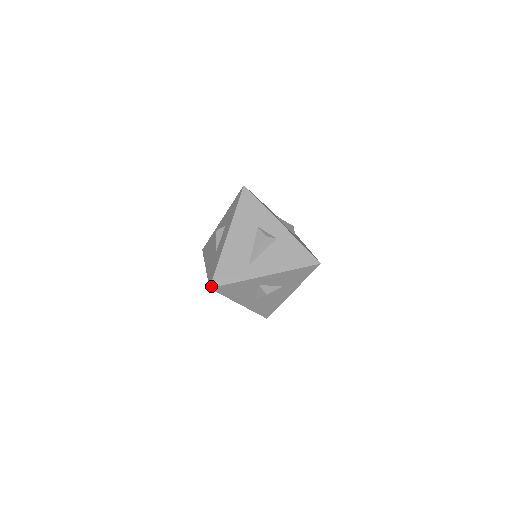
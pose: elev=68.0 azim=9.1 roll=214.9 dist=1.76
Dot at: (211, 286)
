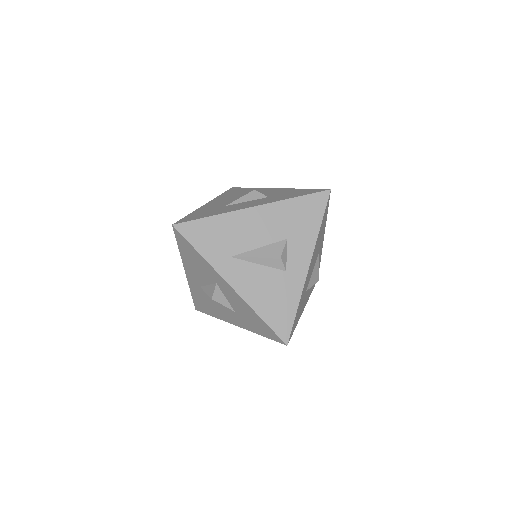
Dot at: (176, 225)
